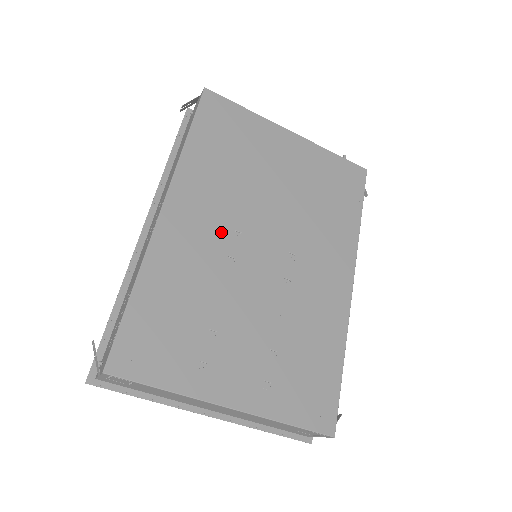
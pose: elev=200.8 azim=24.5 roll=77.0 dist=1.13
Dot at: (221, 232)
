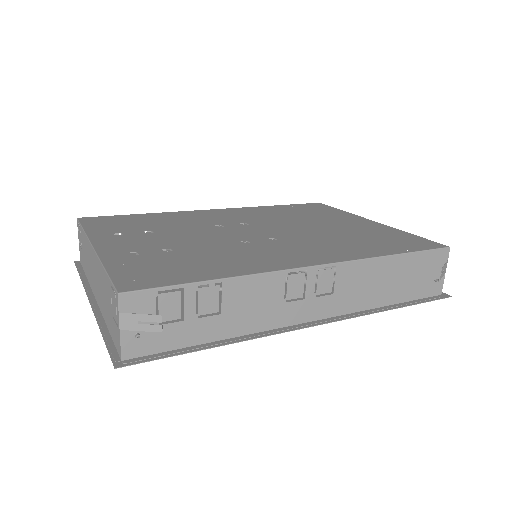
Dot at: (234, 221)
